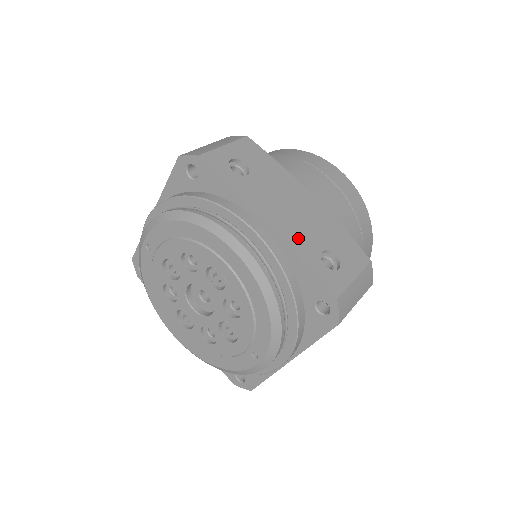
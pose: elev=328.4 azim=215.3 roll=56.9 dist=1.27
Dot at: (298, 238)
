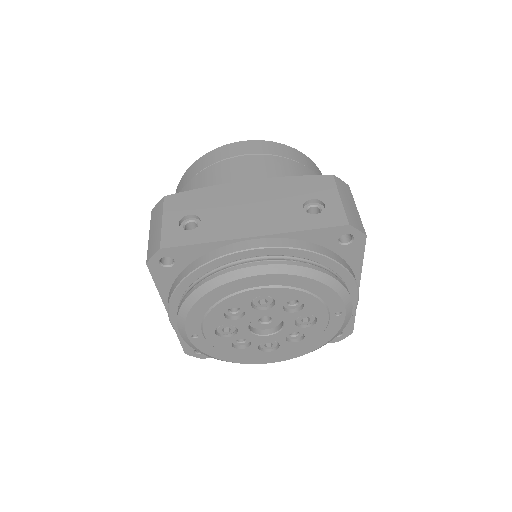
Dot at: (280, 219)
